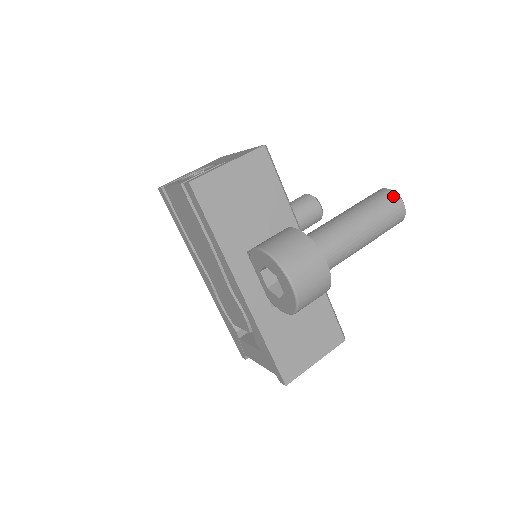
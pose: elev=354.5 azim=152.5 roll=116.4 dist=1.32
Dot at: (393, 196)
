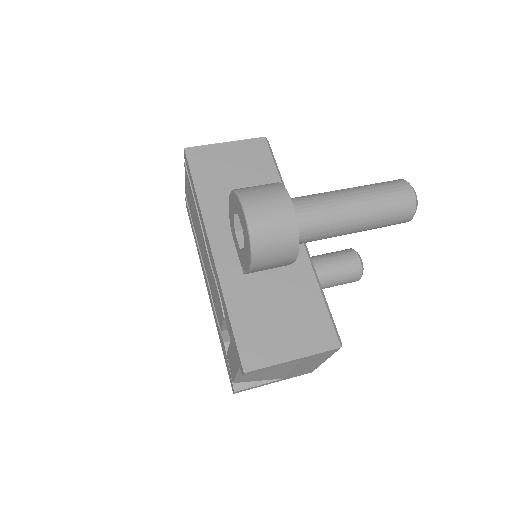
Dot at: (399, 180)
